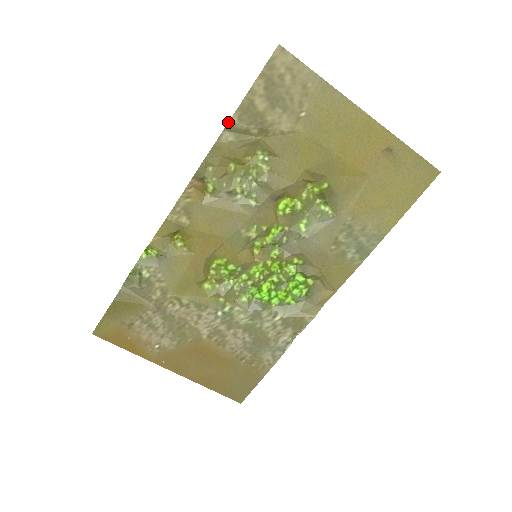
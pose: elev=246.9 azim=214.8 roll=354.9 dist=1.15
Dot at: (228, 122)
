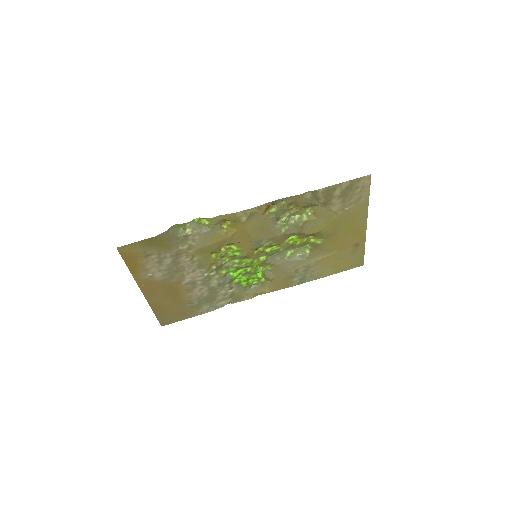
Dot at: (317, 190)
